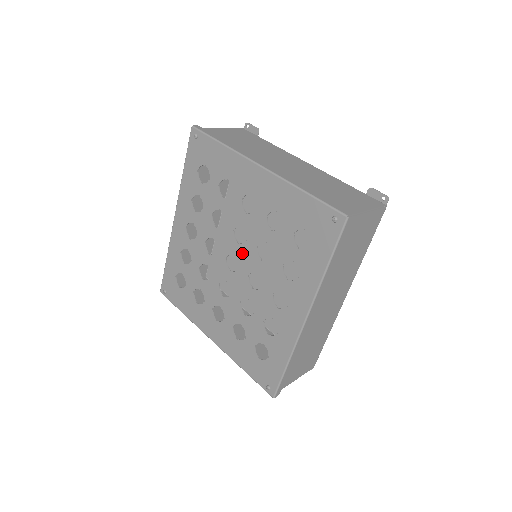
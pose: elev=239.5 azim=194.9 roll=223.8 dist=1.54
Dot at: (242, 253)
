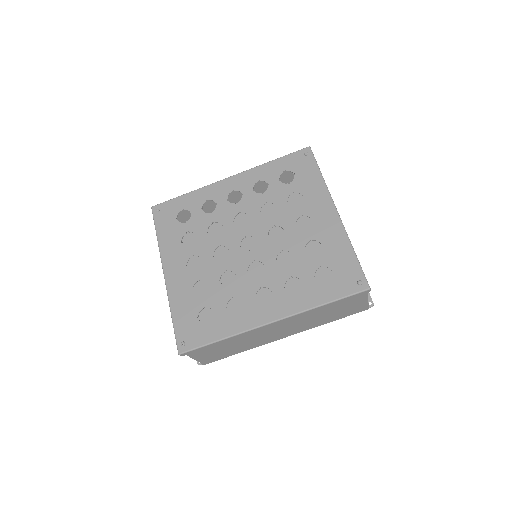
Dot at: (264, 244)
